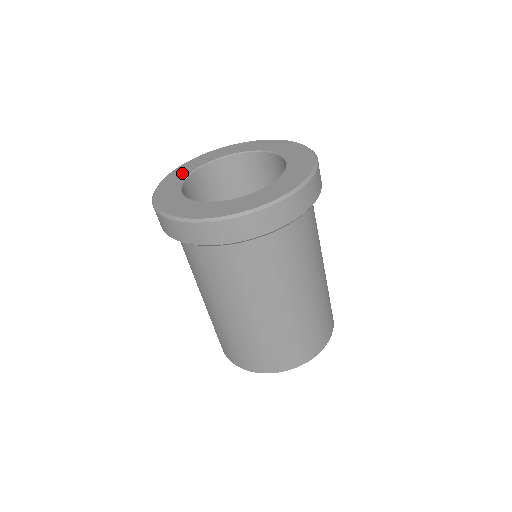
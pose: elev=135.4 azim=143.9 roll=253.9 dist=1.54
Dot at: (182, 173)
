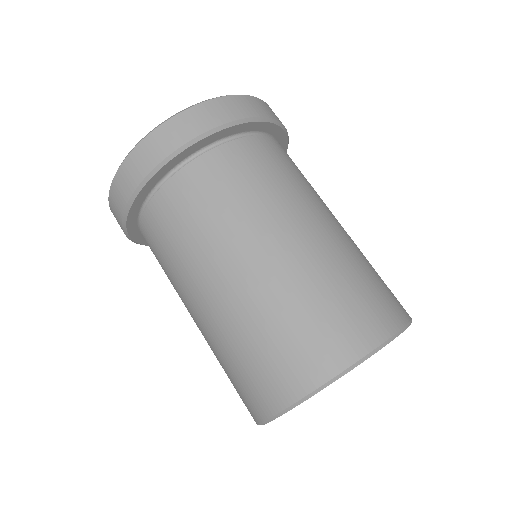
Dot at: occluded
